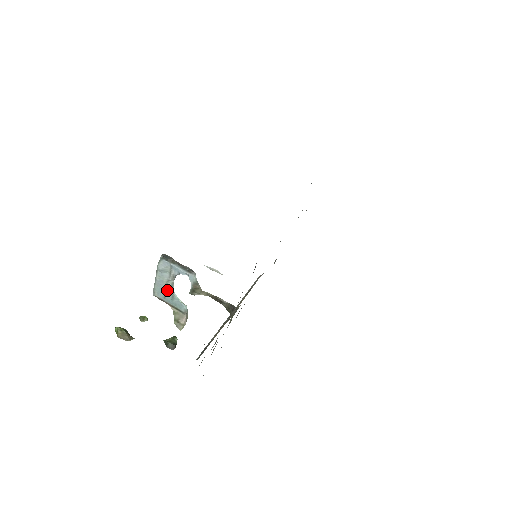
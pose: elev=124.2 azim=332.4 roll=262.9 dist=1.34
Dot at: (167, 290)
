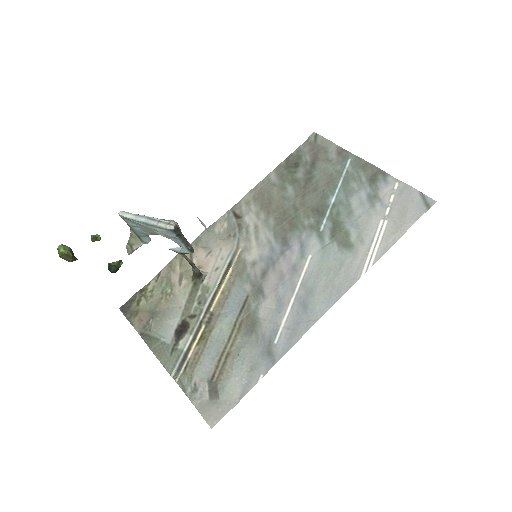
Dot at: (144, 229)
